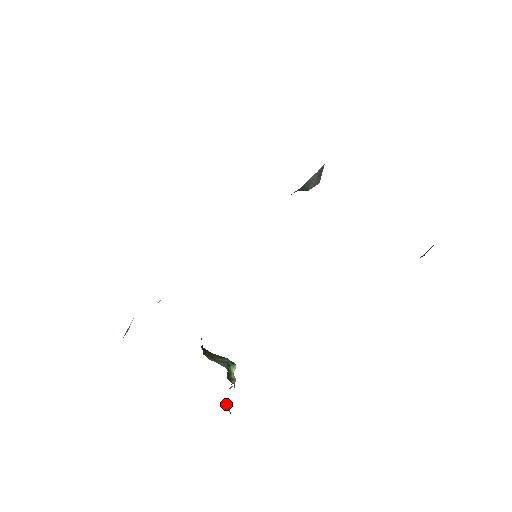
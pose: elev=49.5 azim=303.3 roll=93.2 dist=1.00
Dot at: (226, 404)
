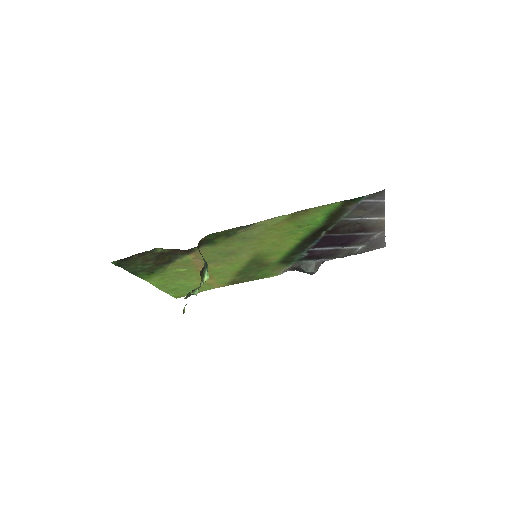
Dot at: occluded
